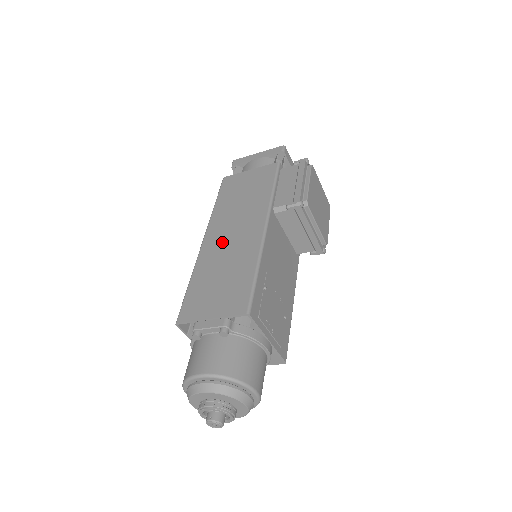
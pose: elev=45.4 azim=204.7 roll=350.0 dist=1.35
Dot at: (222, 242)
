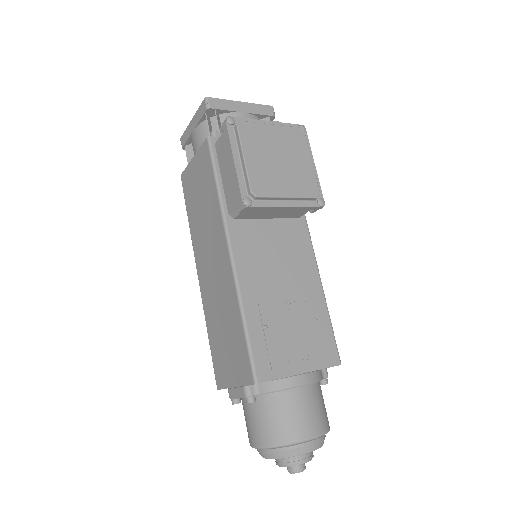
Dot at: (209, 280)
